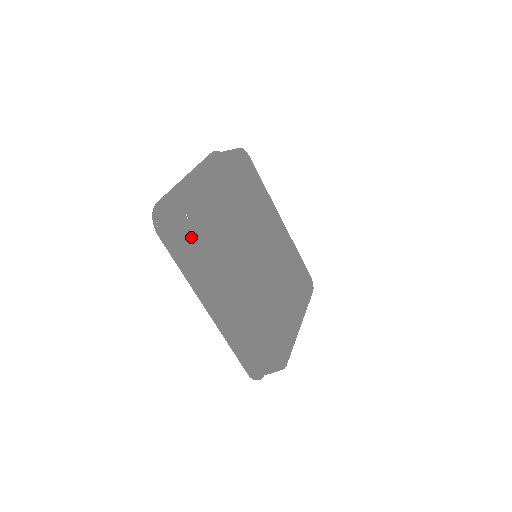
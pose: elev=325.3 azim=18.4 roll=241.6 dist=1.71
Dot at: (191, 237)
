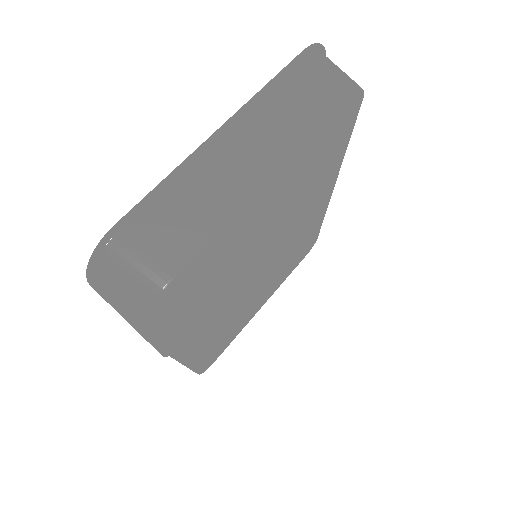
Dot at: (148, 318)
